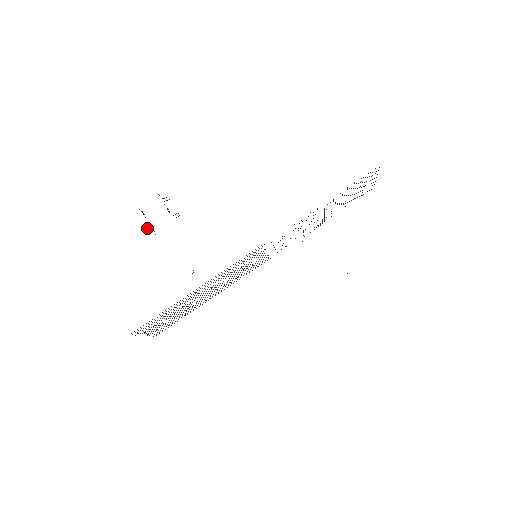
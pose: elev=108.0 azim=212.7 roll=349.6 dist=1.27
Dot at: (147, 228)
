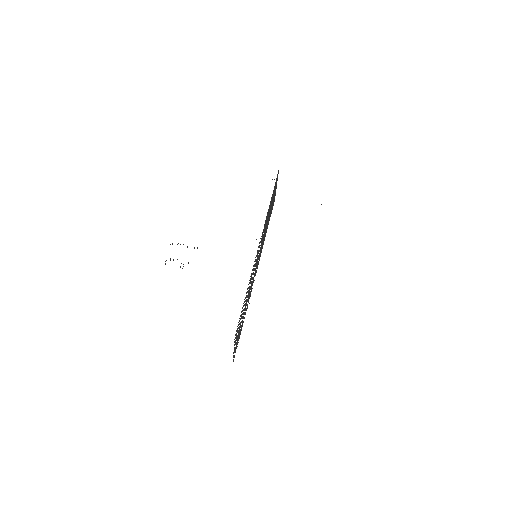
Dot at: occluded
